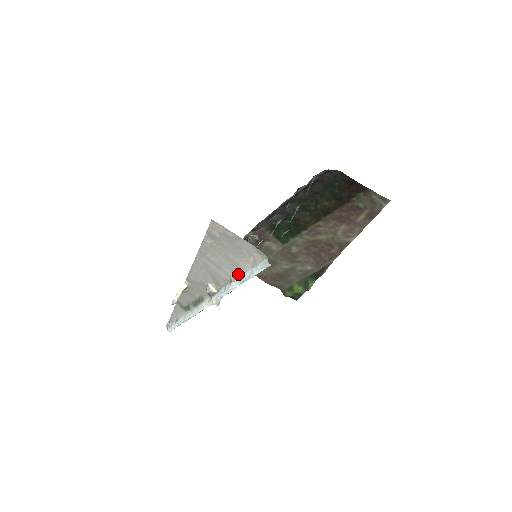
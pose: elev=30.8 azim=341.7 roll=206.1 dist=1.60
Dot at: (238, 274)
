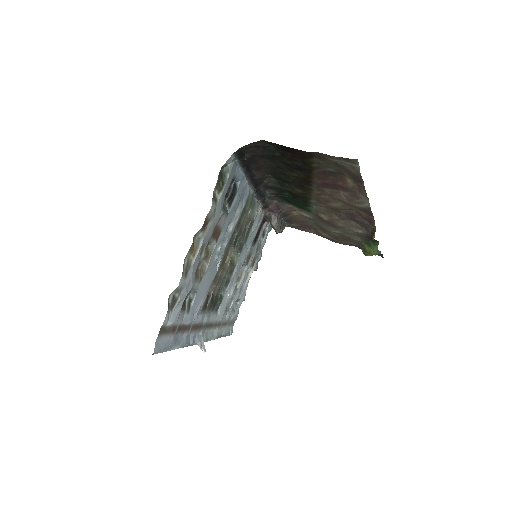
Dot at: occluded
